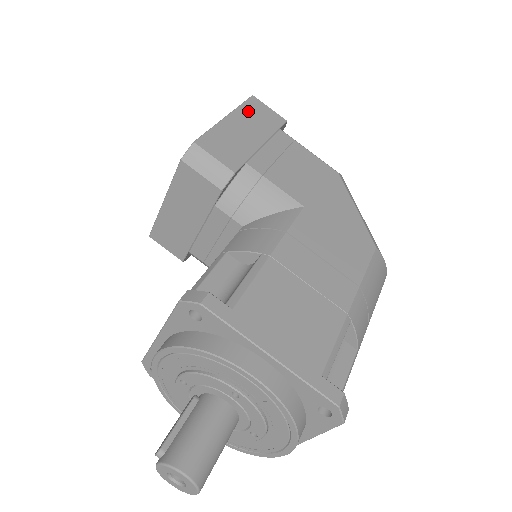
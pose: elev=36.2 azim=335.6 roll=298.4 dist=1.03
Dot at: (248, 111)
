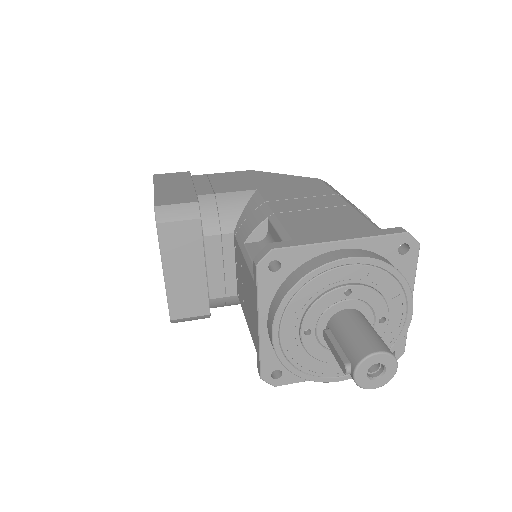
Dot at: (162, 180)
